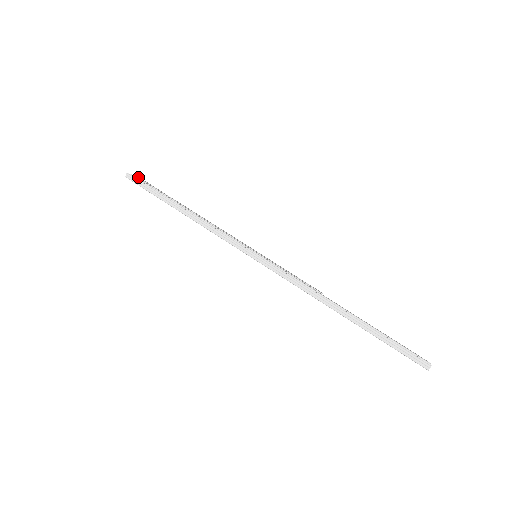
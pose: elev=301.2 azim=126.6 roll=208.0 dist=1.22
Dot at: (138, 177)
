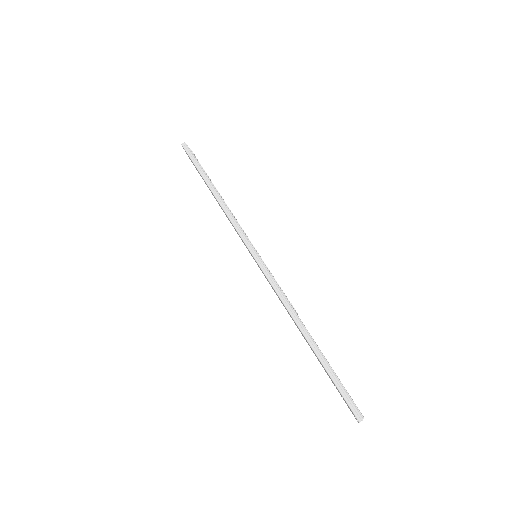
Dot at: occluded
